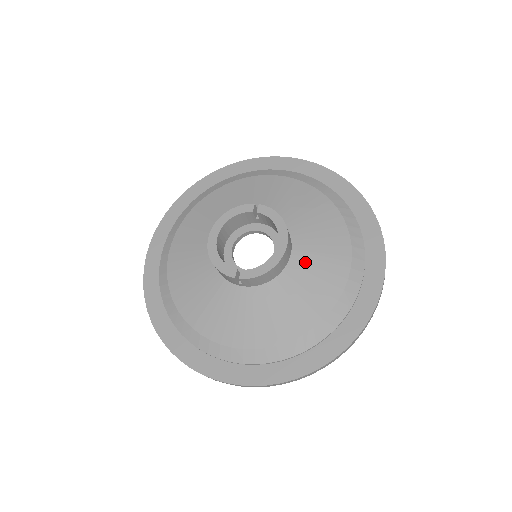
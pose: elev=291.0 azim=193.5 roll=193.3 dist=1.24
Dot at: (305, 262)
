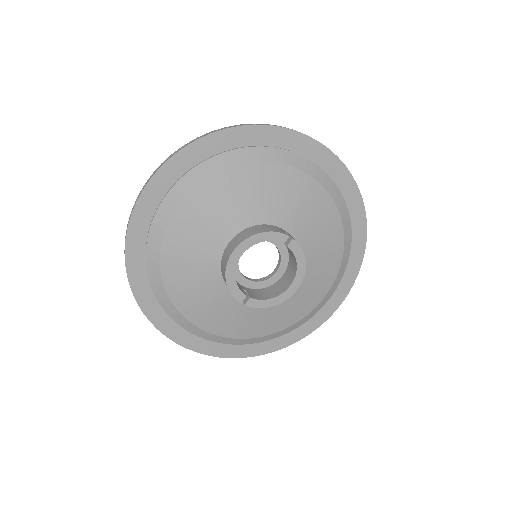
Dot at: (297, 289)
